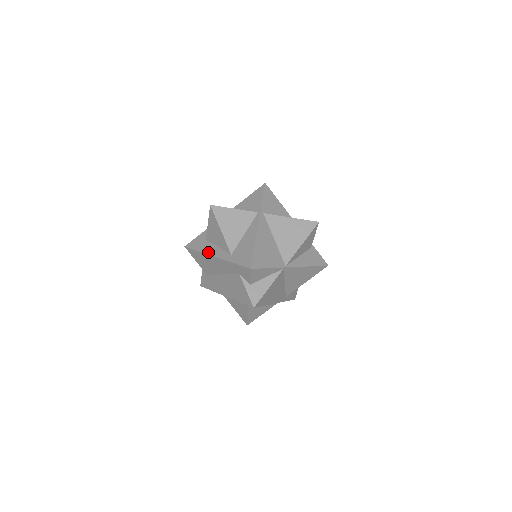
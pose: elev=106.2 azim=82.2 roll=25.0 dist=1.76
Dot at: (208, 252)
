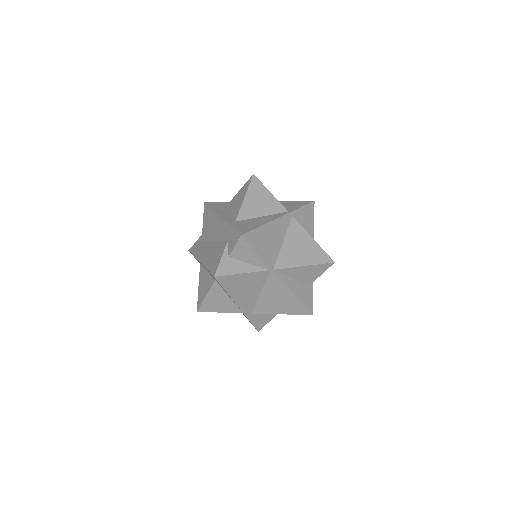
Dot at: (219, 212)
